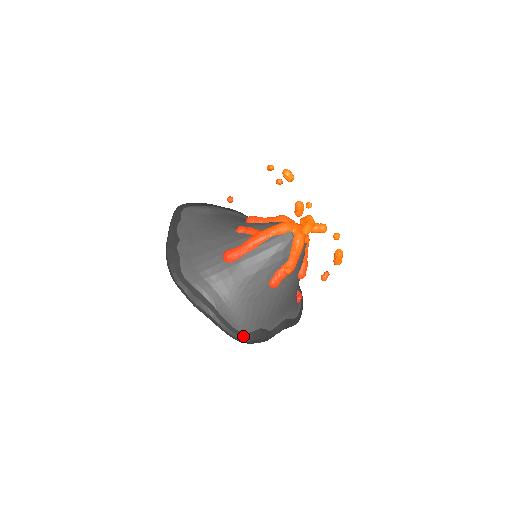
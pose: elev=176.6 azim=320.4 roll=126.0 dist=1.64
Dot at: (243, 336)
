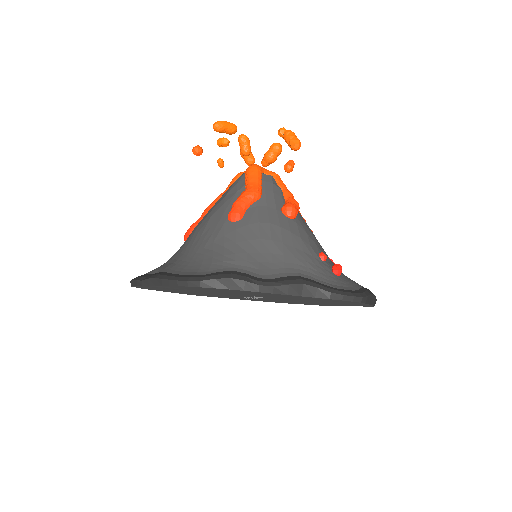
Dot at: (197, 277)
